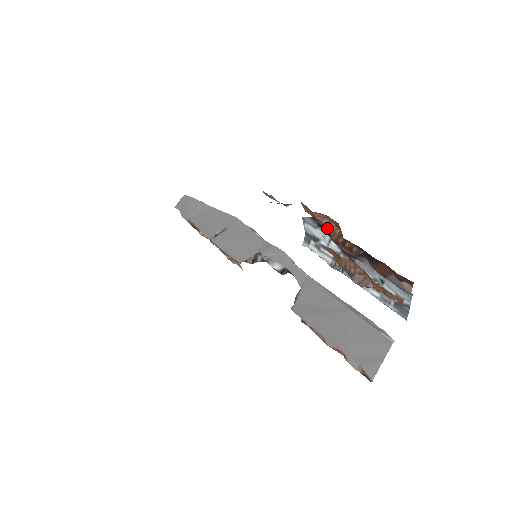
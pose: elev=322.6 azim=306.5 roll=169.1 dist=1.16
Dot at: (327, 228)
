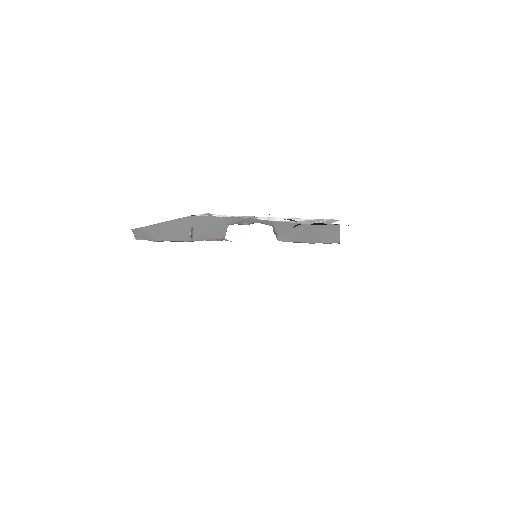
Dot at: occluded
